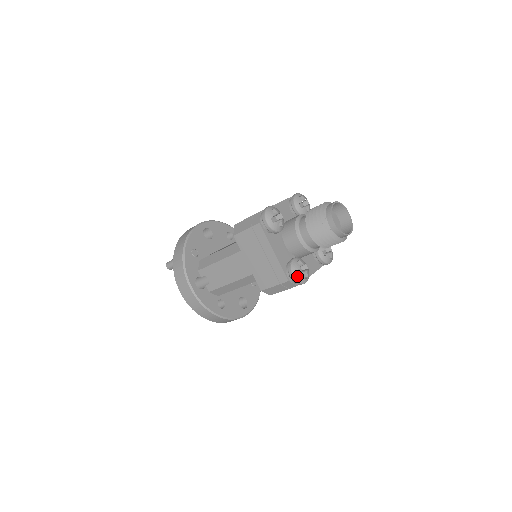
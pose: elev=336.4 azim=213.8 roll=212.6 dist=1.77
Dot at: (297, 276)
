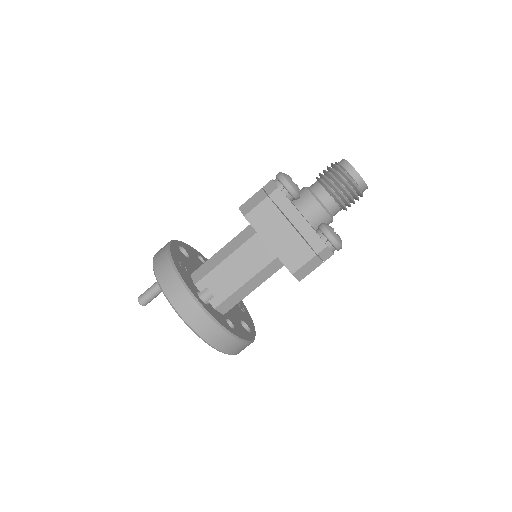
Dot at: (336, 237)
